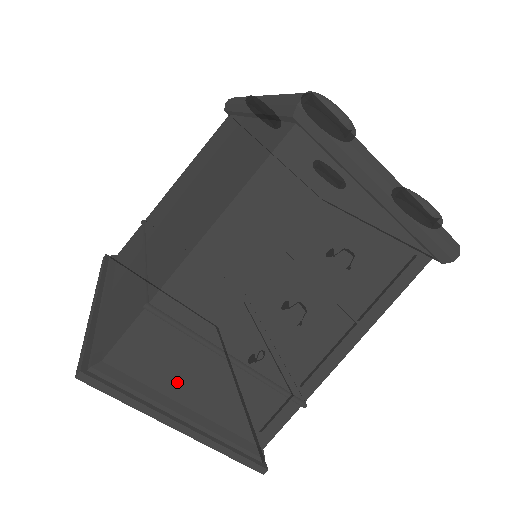
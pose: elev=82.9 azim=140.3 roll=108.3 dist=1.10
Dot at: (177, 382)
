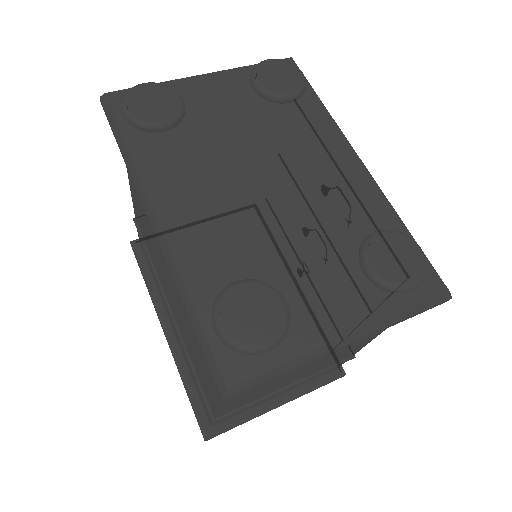
Dot at: (261, 402)
